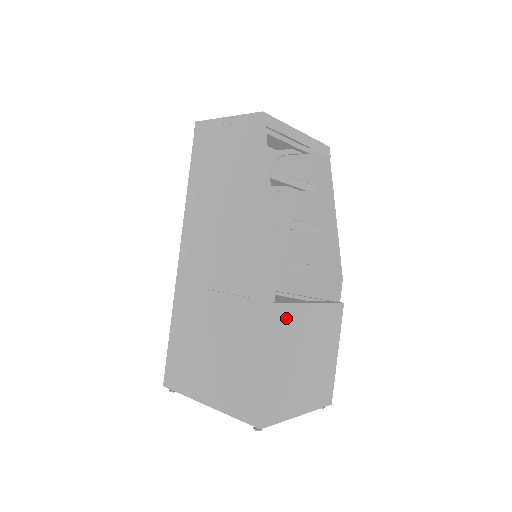
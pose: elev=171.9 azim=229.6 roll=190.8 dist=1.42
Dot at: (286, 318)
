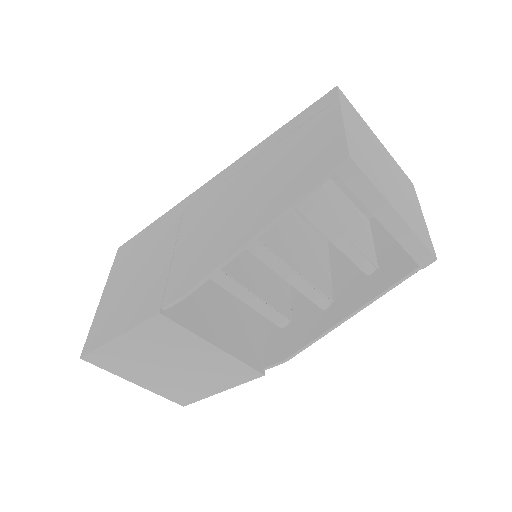
Dot at: (167, 329)
